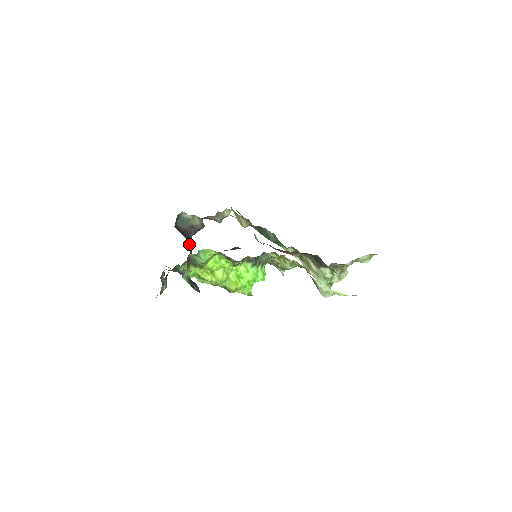
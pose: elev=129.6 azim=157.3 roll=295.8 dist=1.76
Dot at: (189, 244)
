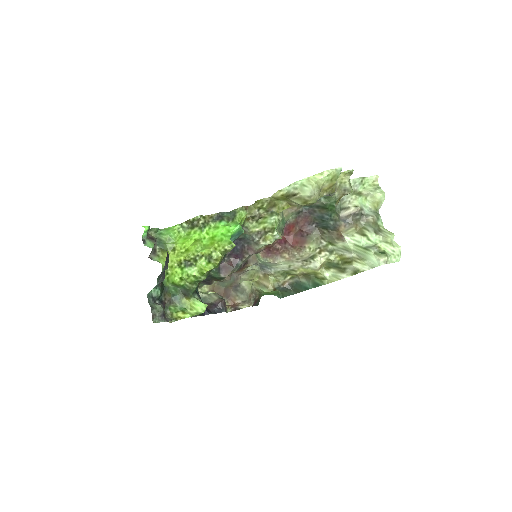
Dot at: (208, 312)
